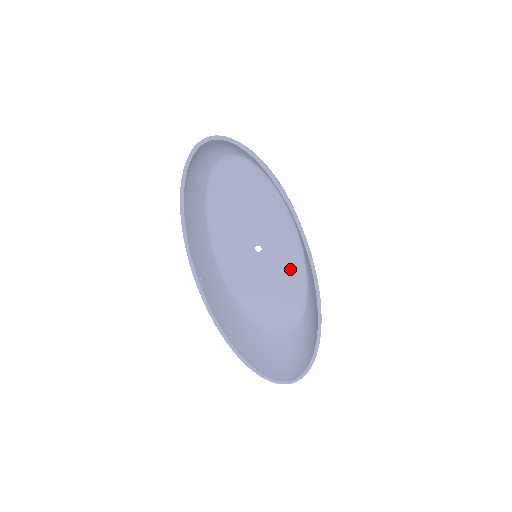
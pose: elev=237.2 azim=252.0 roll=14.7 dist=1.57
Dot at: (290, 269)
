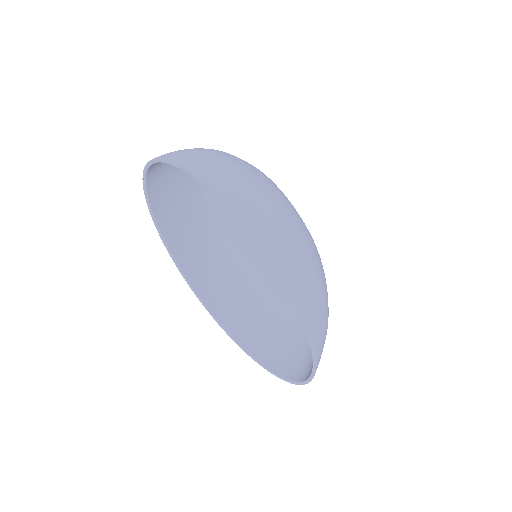
Dot at: occluded
